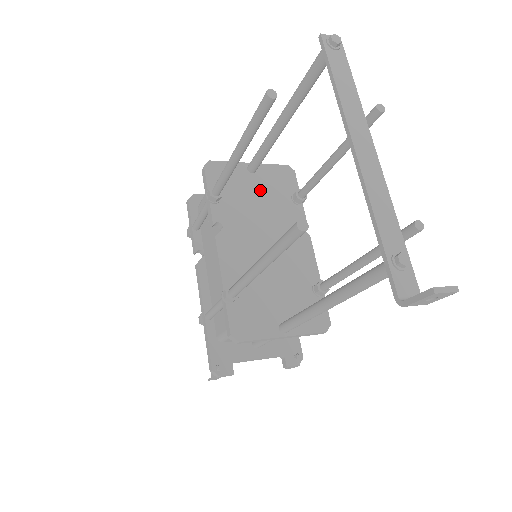
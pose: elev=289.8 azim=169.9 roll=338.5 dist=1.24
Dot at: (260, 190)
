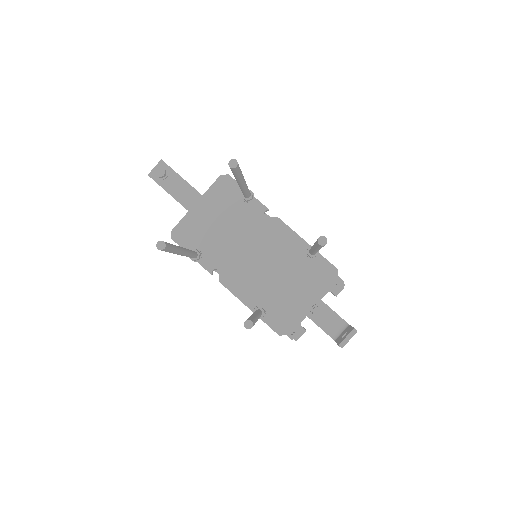
Dot at: occluded
